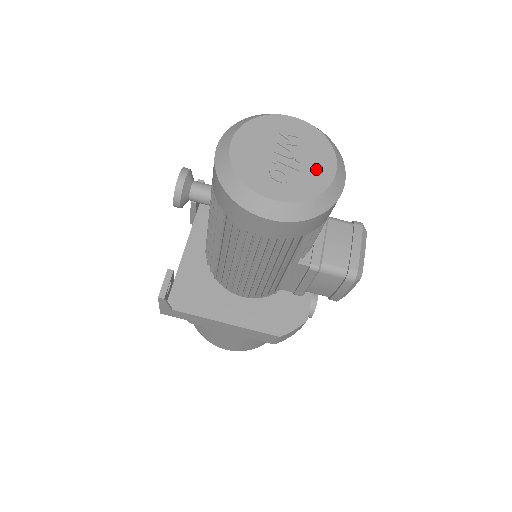
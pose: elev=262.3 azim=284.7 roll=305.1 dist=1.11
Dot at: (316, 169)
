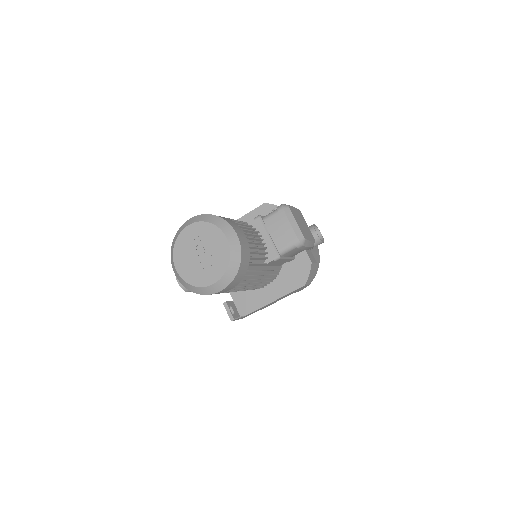
Dot at: (218, 248)
